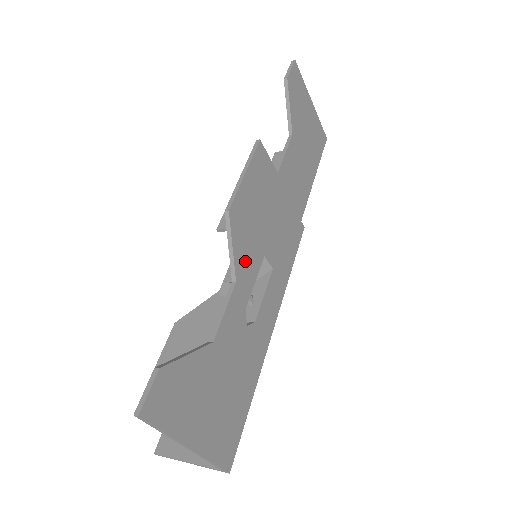
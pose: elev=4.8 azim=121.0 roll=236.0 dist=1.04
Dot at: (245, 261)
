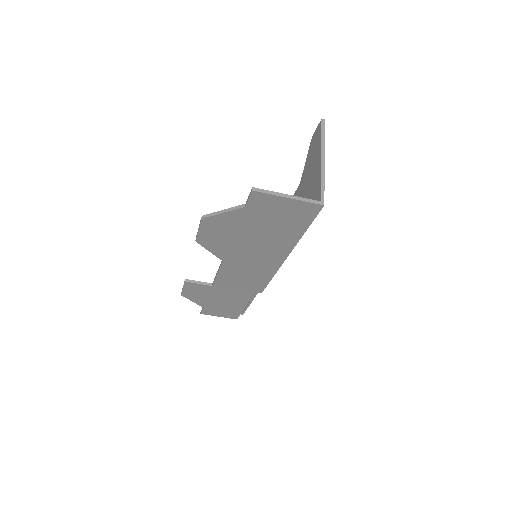
Dot at: occluded
